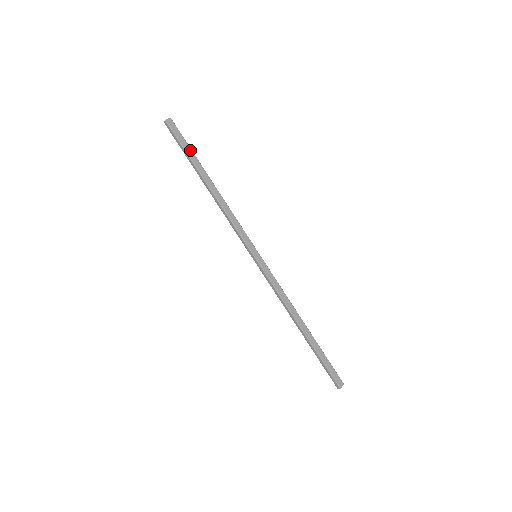
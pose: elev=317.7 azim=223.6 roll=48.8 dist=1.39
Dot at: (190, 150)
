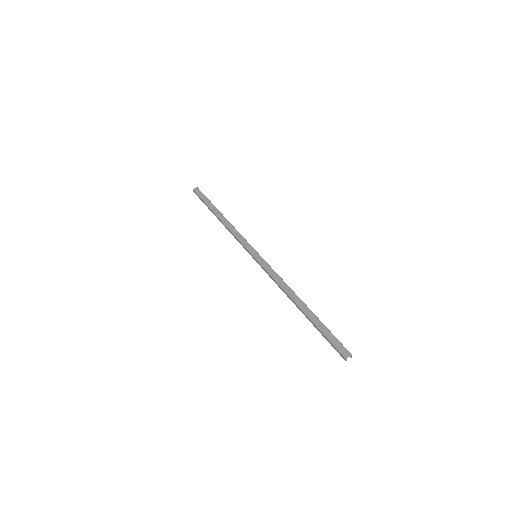
Dot at: (208, 201)
